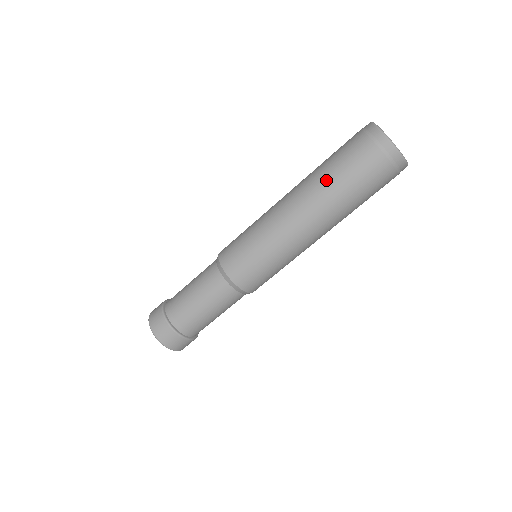
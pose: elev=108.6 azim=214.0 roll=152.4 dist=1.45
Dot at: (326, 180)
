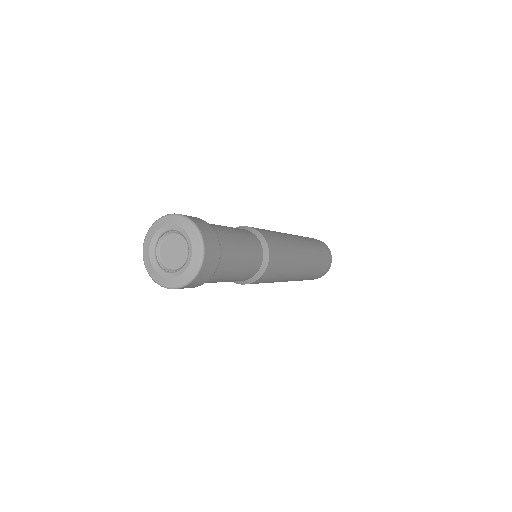
Dot at: occluded
